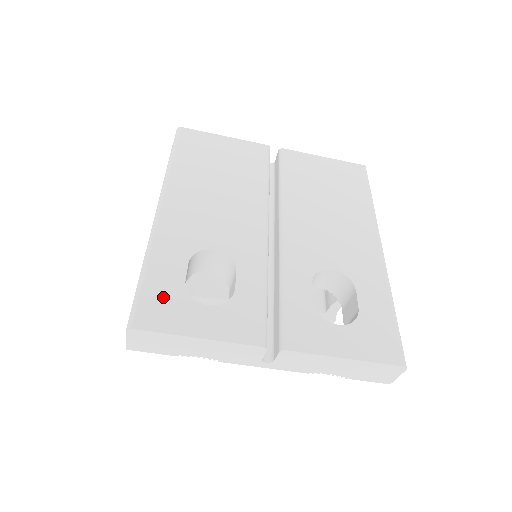
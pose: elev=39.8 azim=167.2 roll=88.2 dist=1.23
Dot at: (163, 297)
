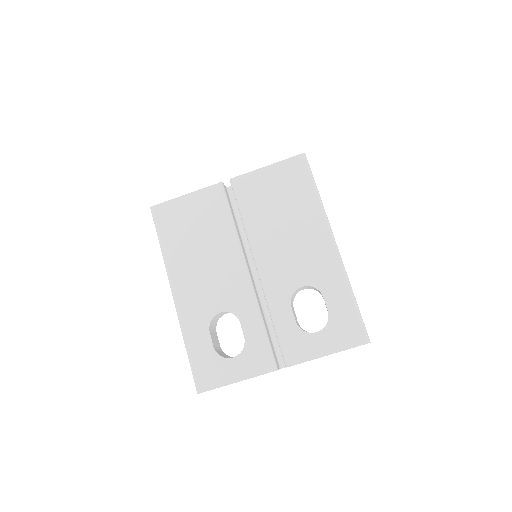
Dot at: (206, 365)
